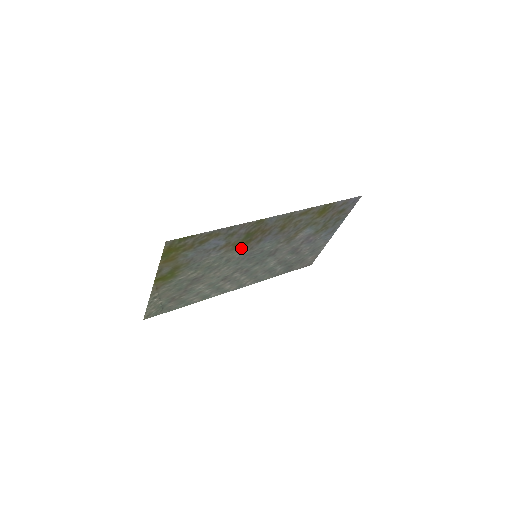
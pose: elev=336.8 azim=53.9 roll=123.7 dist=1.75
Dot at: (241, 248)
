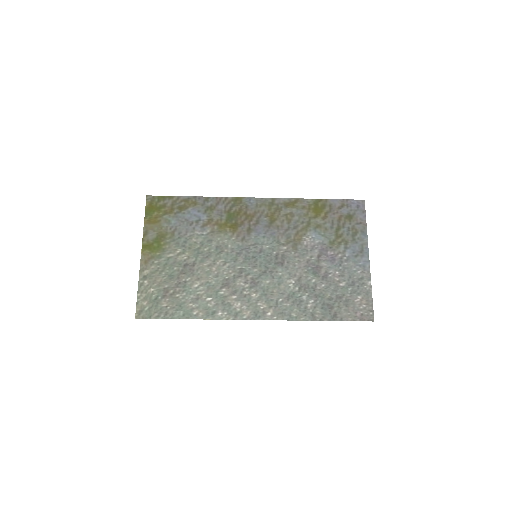
Dot at: (230, 234)
